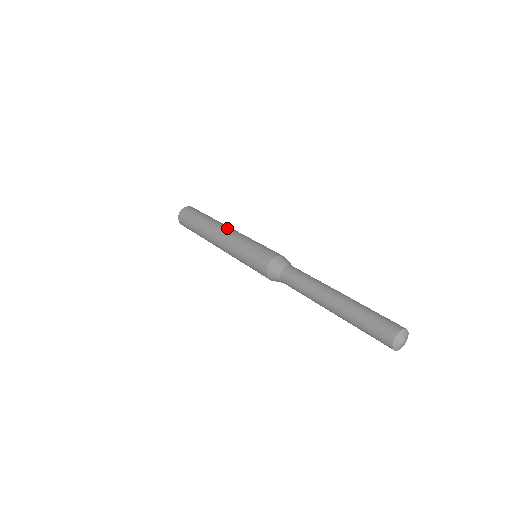
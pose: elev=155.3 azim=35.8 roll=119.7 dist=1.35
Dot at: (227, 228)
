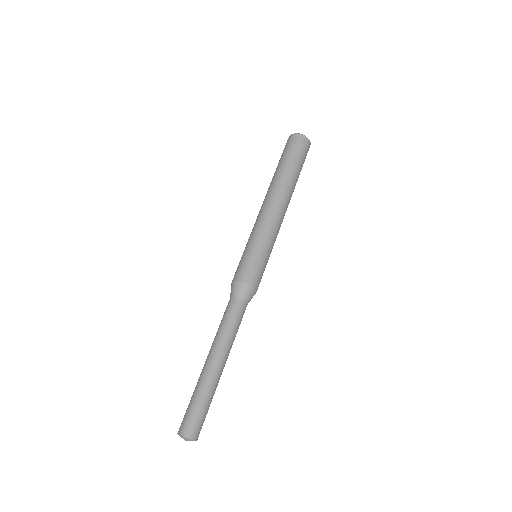
Dot at: (278, 206)
